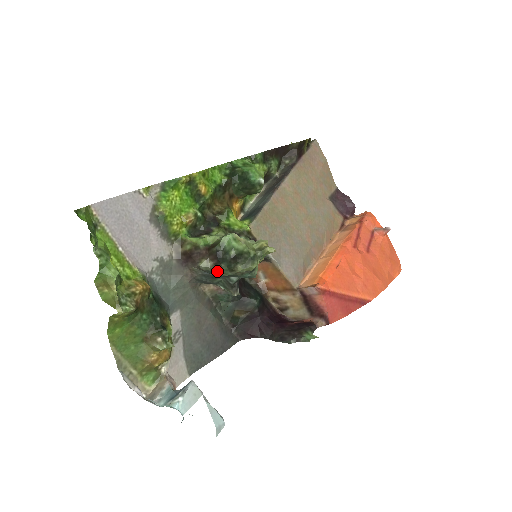
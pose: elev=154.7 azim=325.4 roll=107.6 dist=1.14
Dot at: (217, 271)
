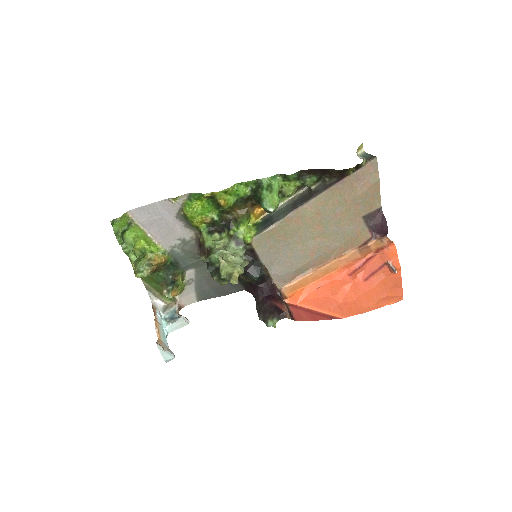
Dot at: occluded
